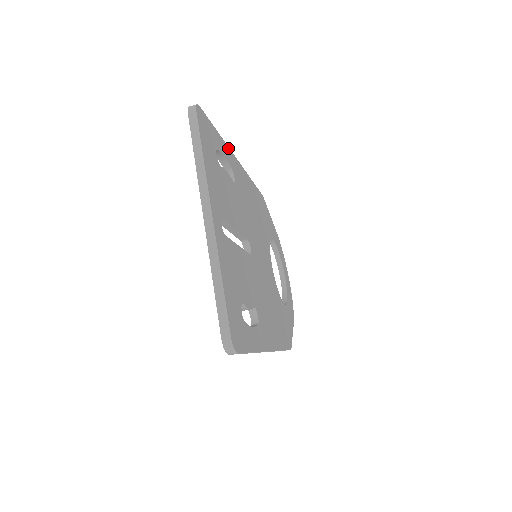
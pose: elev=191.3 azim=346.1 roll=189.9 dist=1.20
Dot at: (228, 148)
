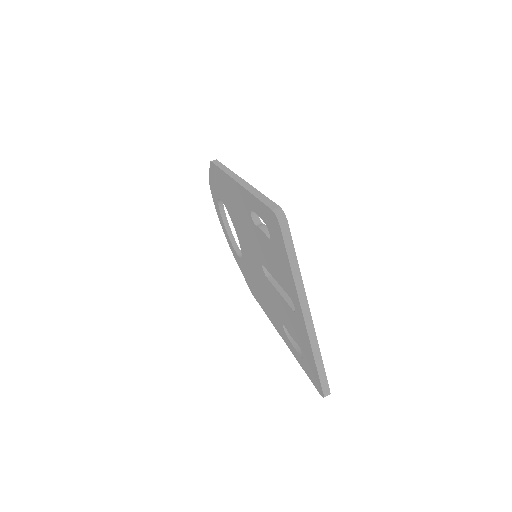
Dot at: (251, 187)
